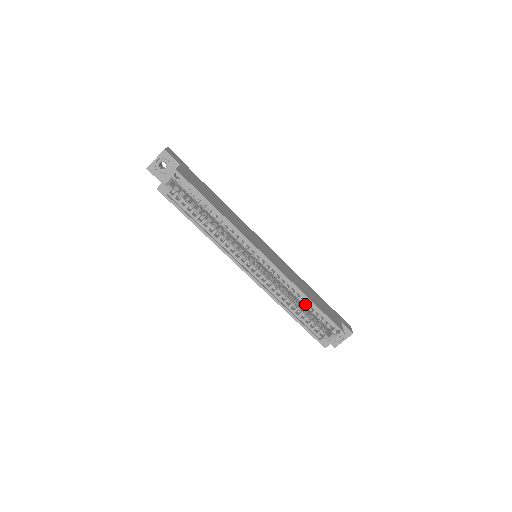
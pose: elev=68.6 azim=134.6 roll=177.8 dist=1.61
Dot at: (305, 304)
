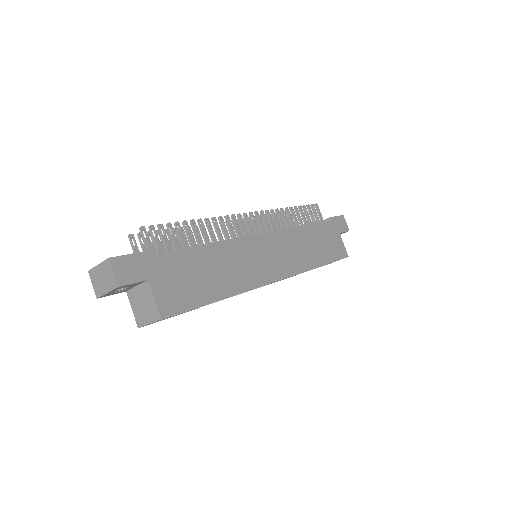
Dot at: occluded
